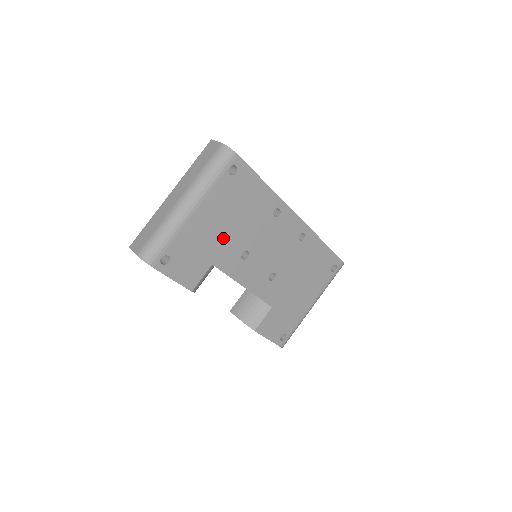
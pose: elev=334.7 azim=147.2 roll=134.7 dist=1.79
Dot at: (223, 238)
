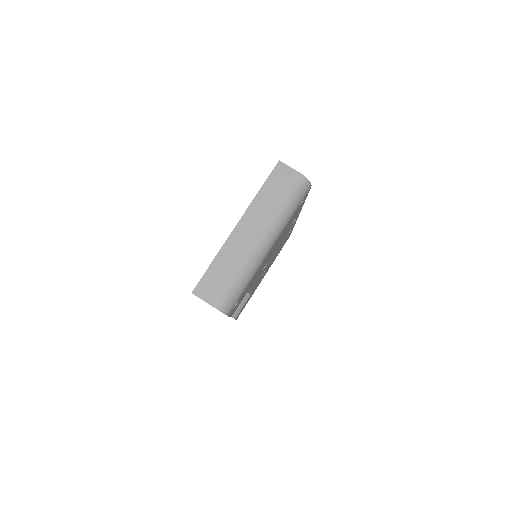
Dot at: (266, 261)
